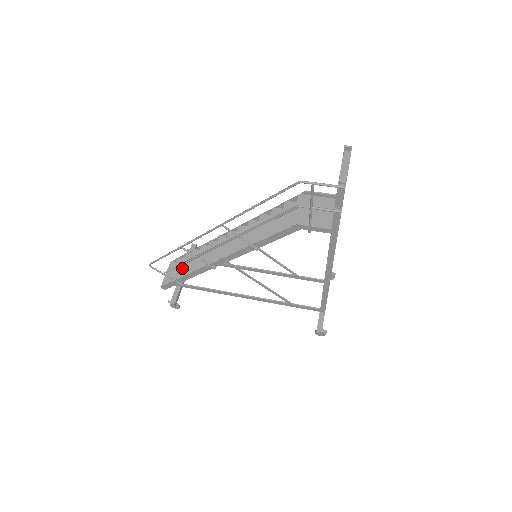
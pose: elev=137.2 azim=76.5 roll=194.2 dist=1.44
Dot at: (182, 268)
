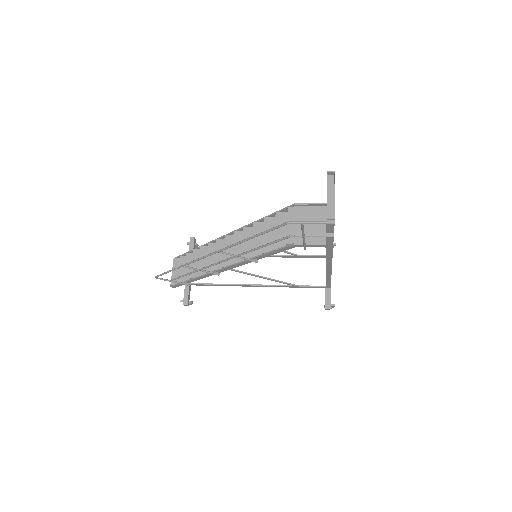
Dot at: (187, 269)
